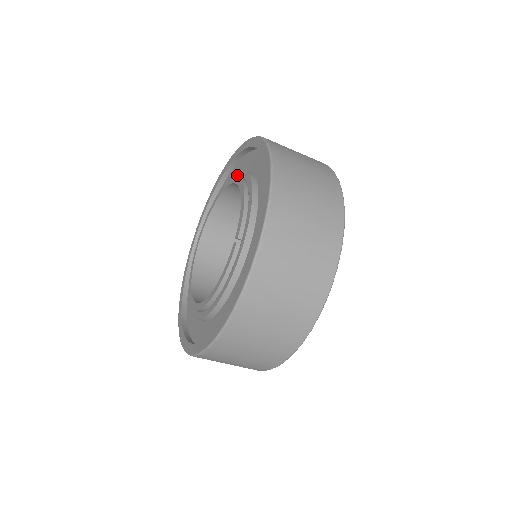
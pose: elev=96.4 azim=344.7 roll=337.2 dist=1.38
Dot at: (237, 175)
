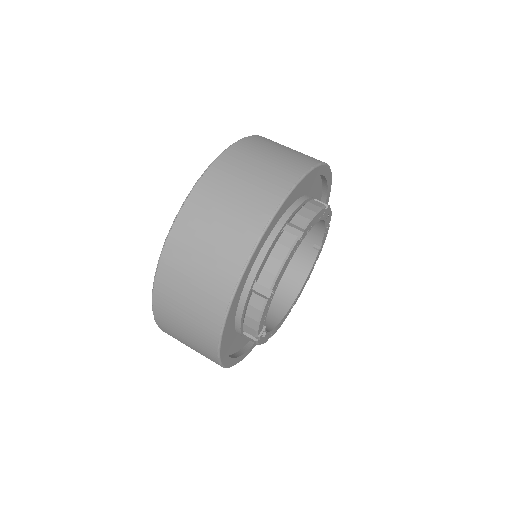
Dot at: occluded
